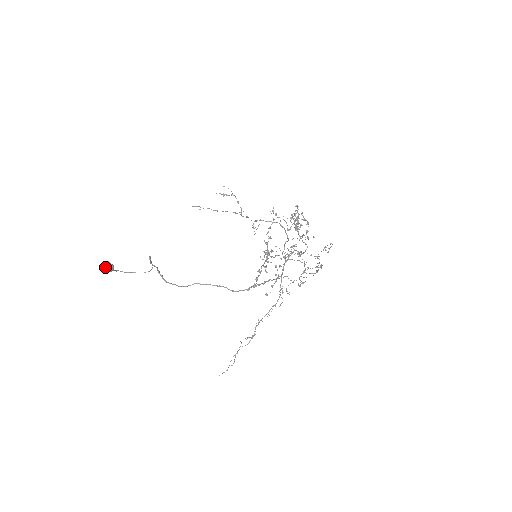
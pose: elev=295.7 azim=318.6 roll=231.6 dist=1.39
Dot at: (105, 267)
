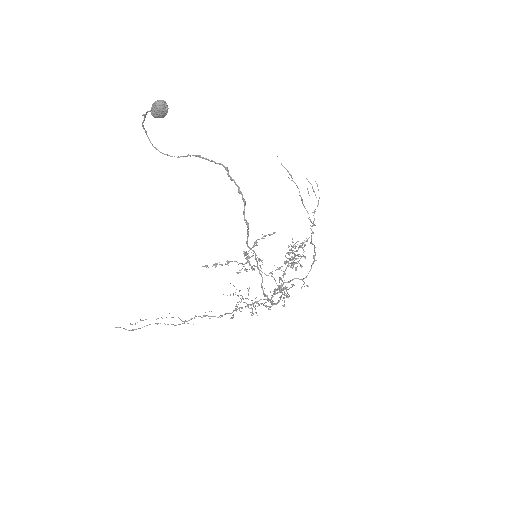
Dot at: (162, 109)
